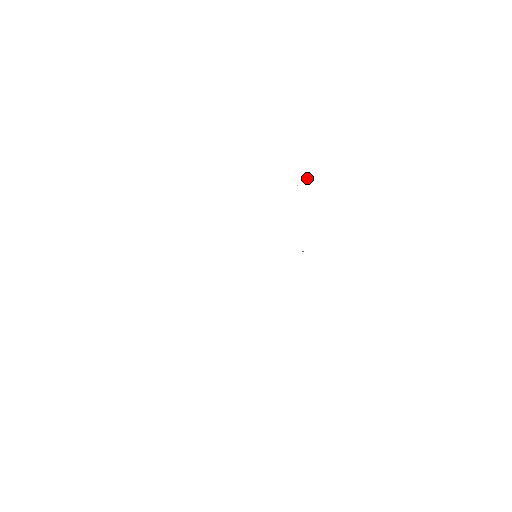
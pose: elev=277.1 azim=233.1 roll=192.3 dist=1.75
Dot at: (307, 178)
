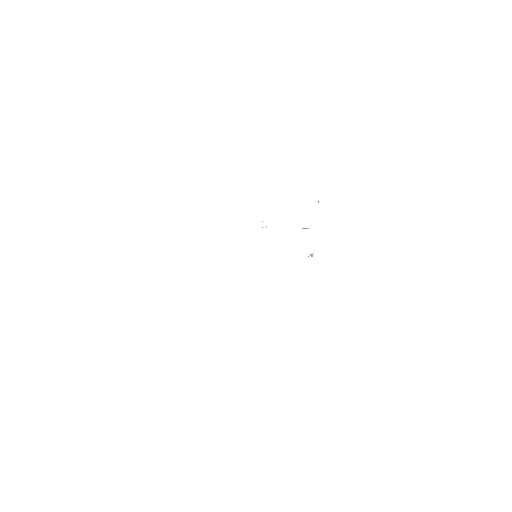
Dot at: occluded
